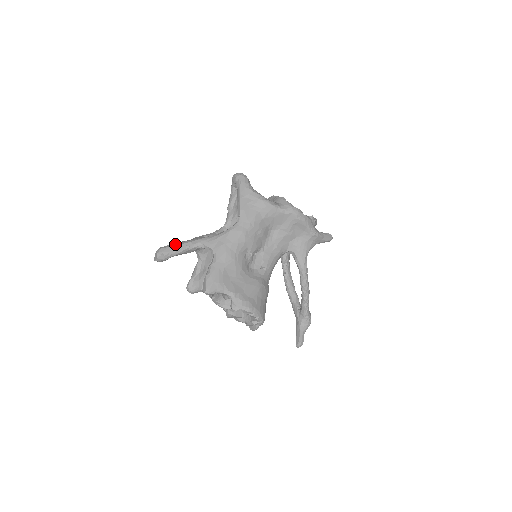
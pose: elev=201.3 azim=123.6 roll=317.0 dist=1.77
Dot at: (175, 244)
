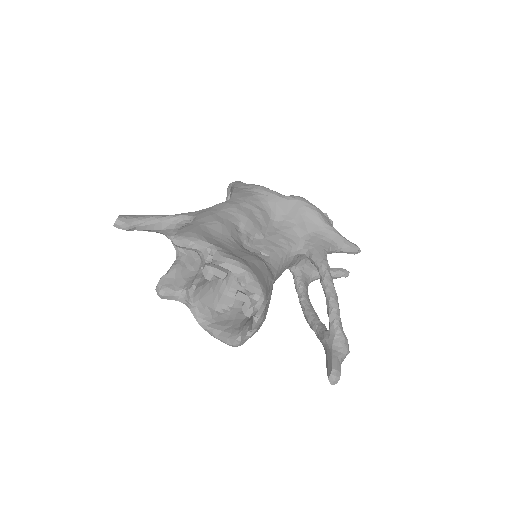
Dot at: (145, 216)
